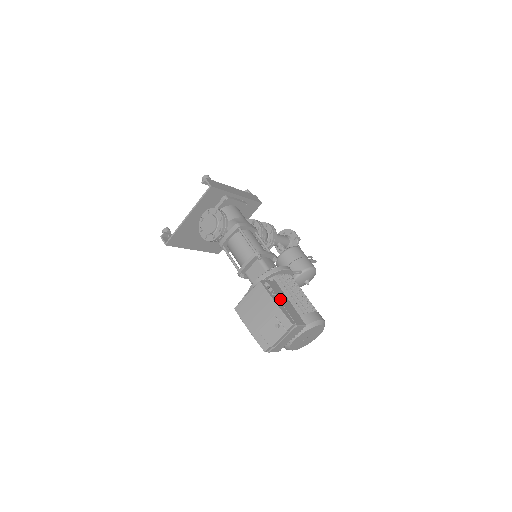
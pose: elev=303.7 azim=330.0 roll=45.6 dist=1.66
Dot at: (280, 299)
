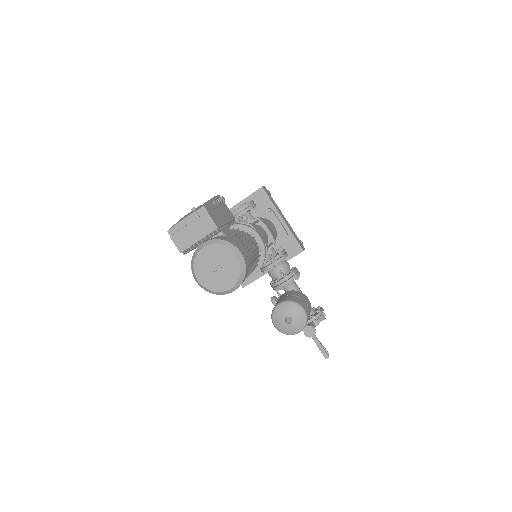
Dot at: (220, 209)
